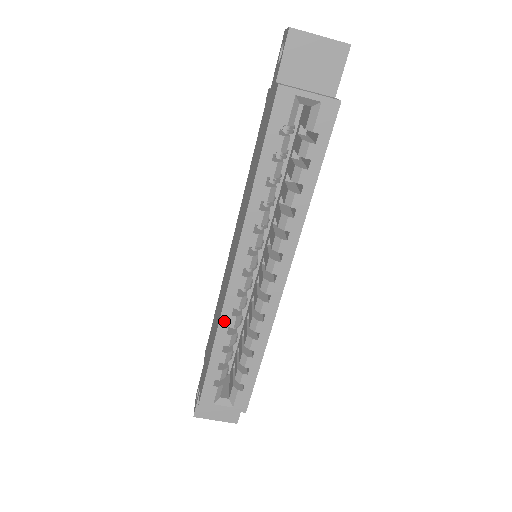
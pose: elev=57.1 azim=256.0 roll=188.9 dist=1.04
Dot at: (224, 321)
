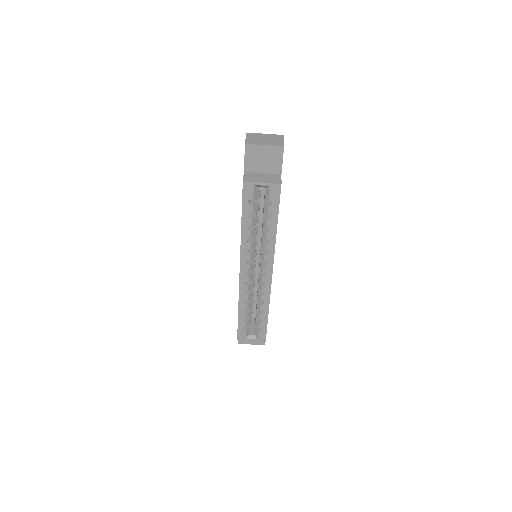
Dot at: (241, 298)
